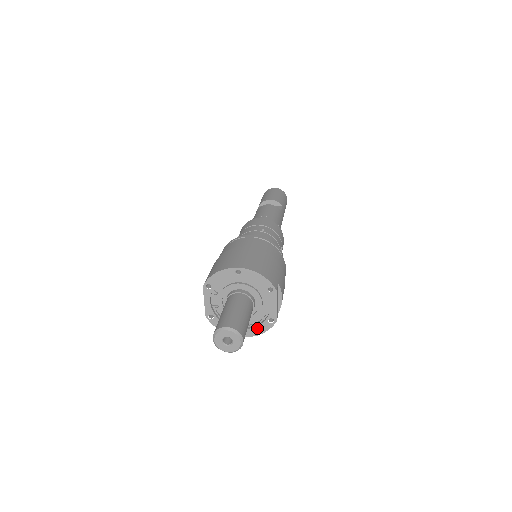
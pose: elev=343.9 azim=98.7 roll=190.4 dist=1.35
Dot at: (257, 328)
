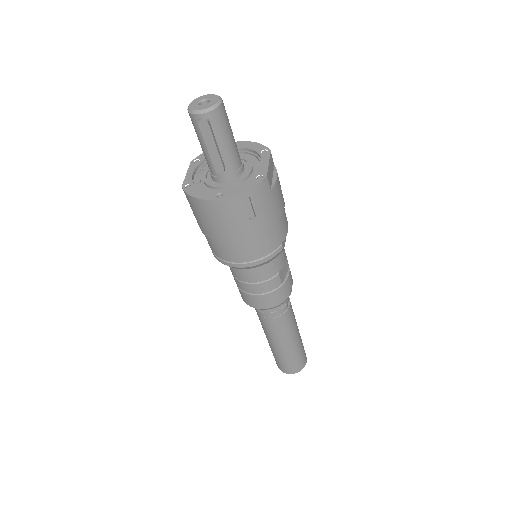
Dot at: (241, 187)
